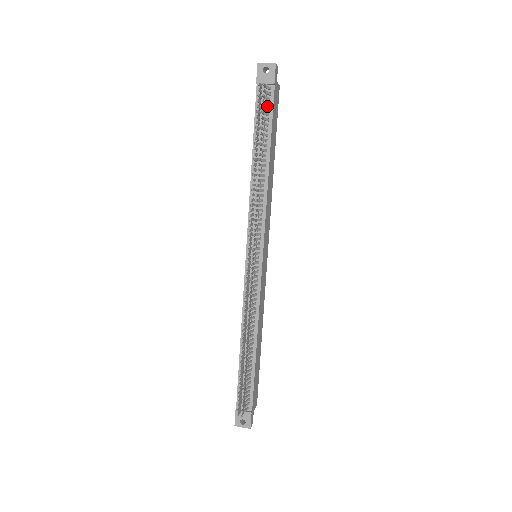
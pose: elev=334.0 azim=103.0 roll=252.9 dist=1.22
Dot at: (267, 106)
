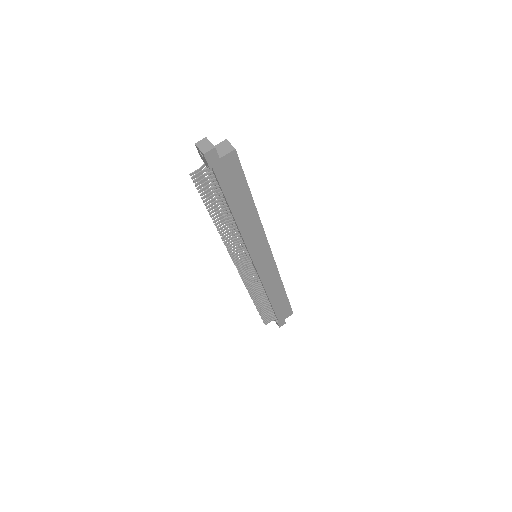
Dot at: (216, 179)
